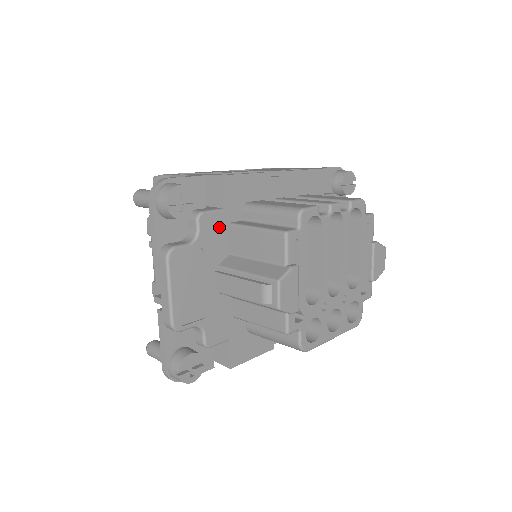
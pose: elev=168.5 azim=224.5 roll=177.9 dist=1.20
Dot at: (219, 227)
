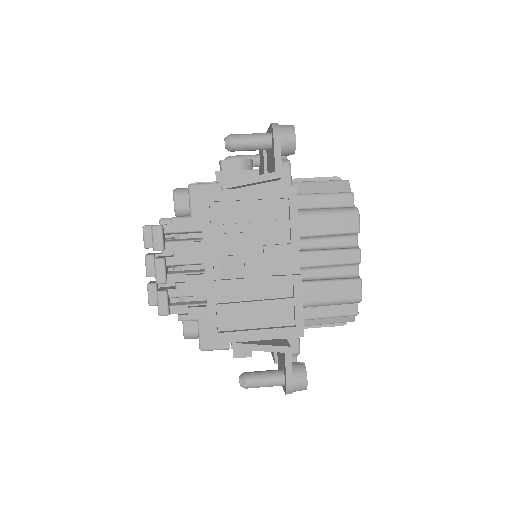
Dot at: occluded
